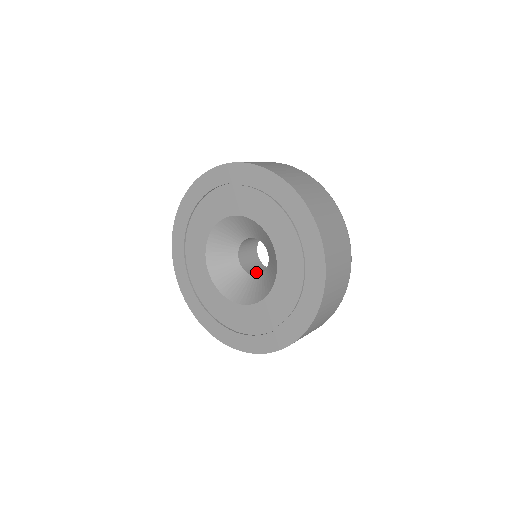
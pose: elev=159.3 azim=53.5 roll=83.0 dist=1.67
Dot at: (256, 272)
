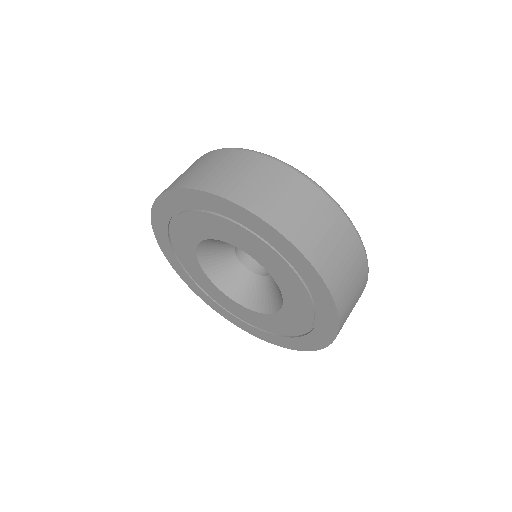
Dot at: (256, 263)
